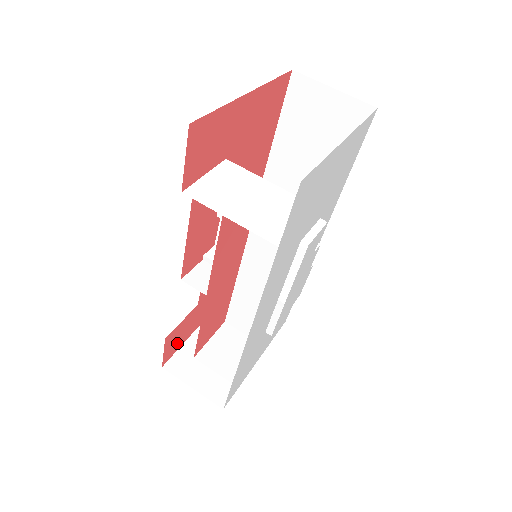
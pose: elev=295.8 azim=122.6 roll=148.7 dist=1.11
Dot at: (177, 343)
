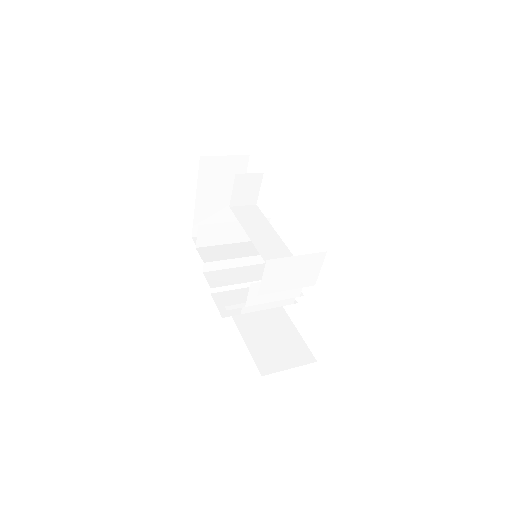
Dot at: occluded
